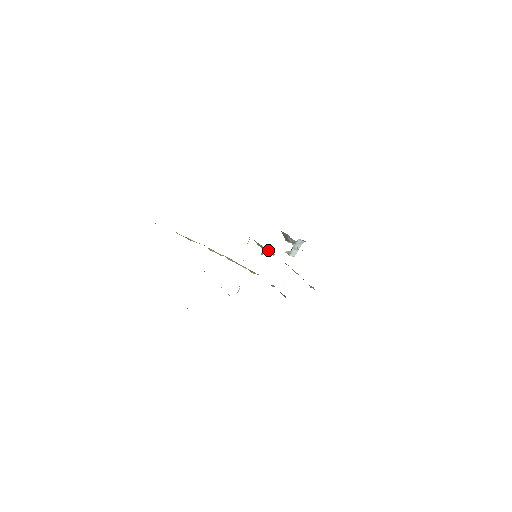
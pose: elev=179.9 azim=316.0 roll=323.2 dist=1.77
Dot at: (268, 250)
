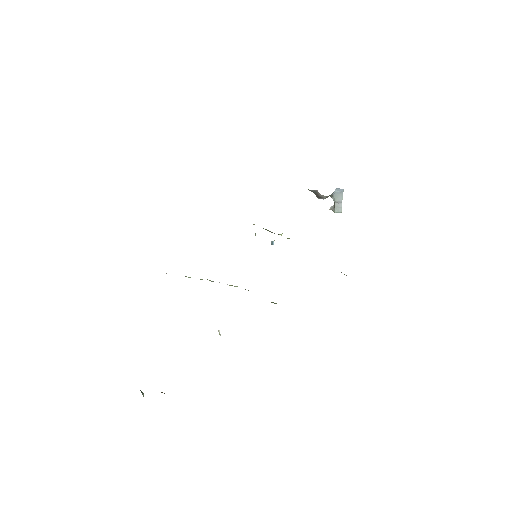
Dot at: (280, 234)
